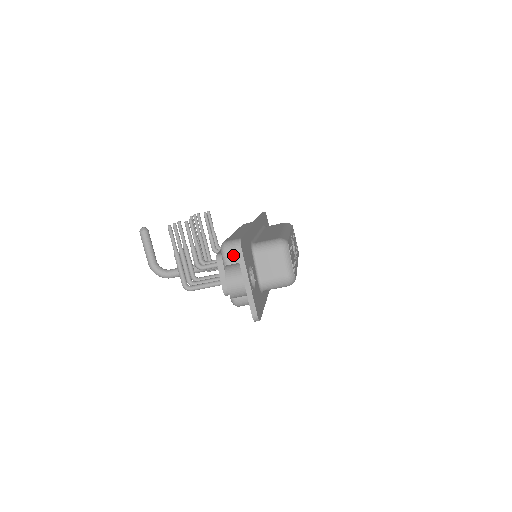
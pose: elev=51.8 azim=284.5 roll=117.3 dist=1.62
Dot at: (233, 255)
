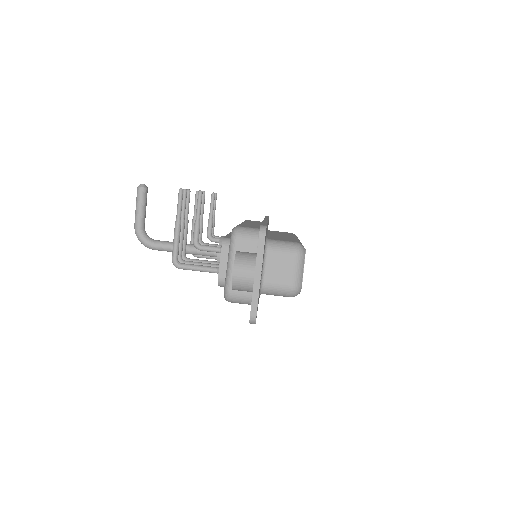
Dot at: (244, 243)
